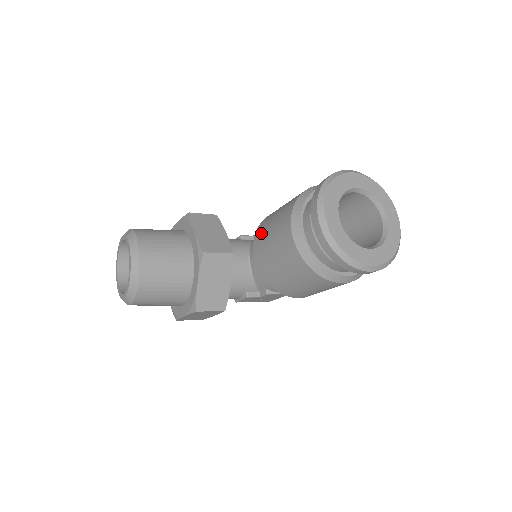
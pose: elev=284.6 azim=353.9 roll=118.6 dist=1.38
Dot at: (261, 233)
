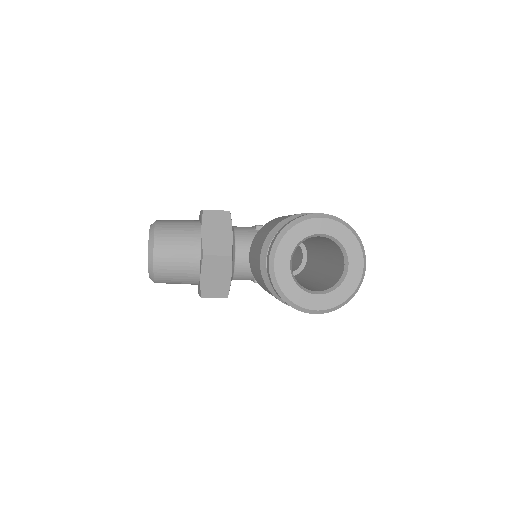
Dot at: (253, 243)
